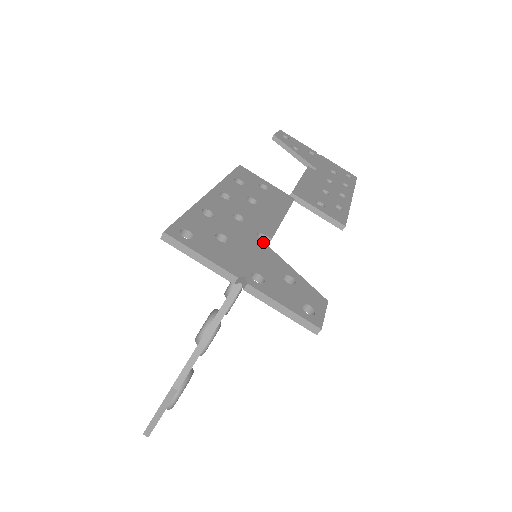
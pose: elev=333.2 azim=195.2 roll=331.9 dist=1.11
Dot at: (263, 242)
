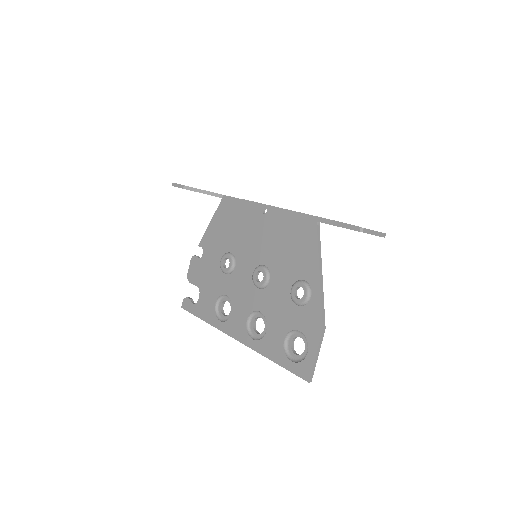
Dot at: occluded
